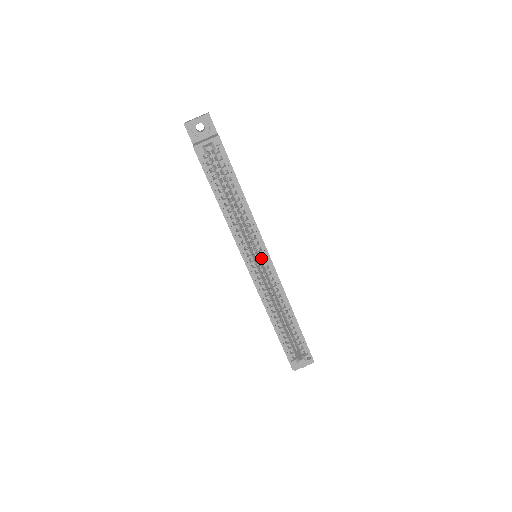
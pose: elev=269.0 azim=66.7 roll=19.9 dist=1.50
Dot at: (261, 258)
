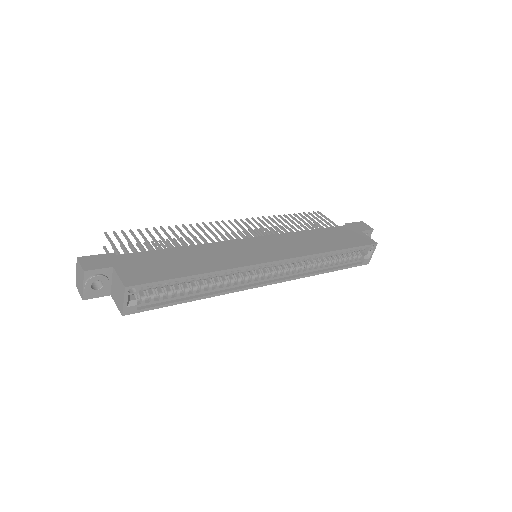
Dot at: occluded
